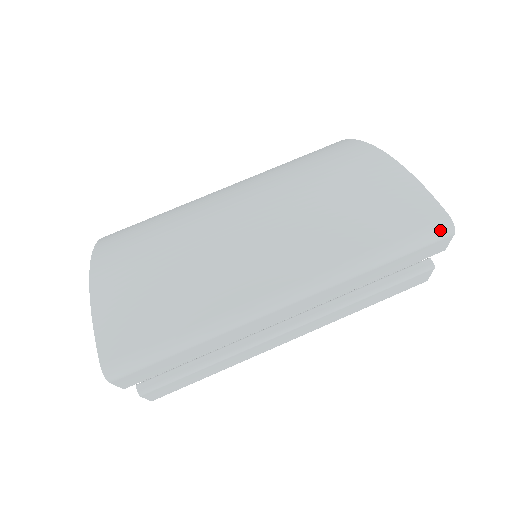
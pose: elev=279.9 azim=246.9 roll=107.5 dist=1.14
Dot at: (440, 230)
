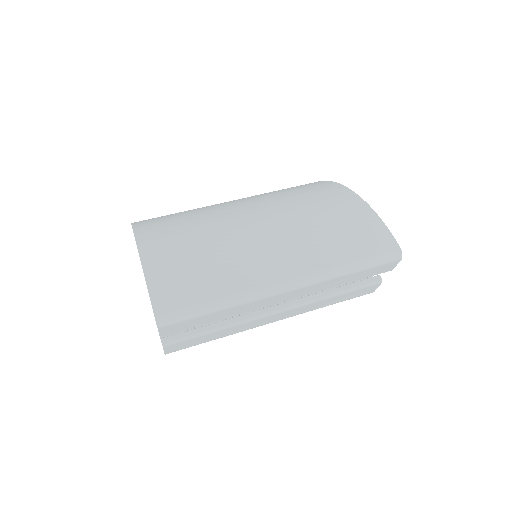
Dot at: (393, 255)
